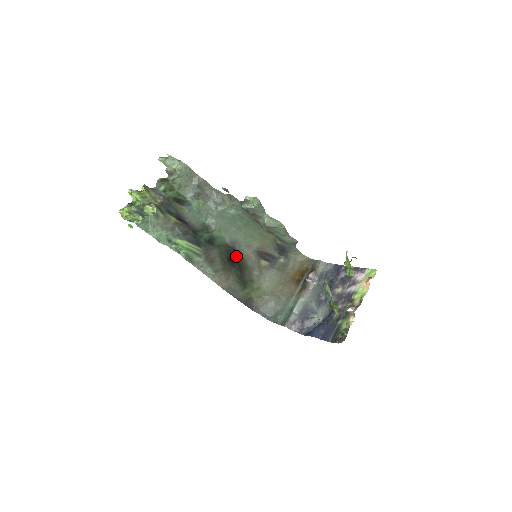
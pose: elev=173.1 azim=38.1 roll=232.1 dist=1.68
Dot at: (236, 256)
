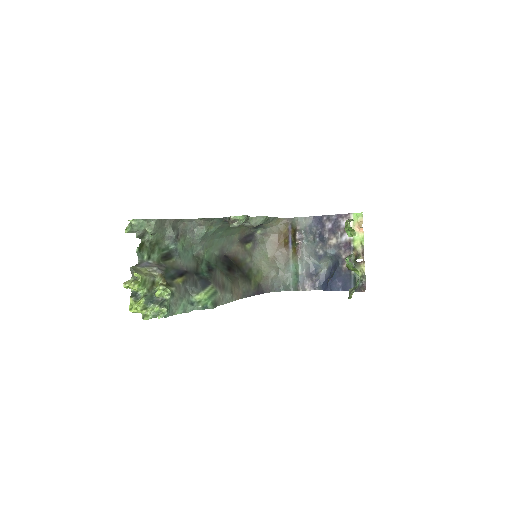
Dot at: (230, 260)
